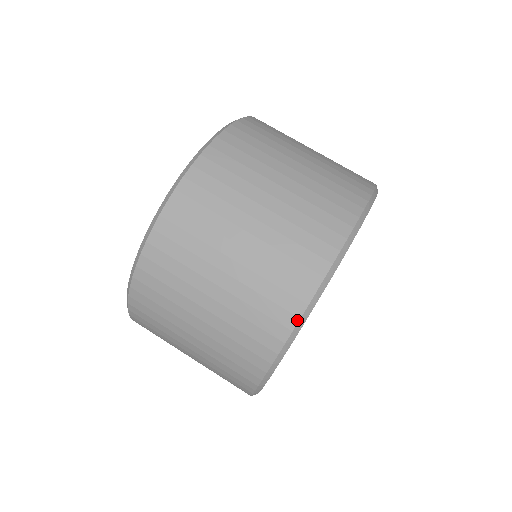
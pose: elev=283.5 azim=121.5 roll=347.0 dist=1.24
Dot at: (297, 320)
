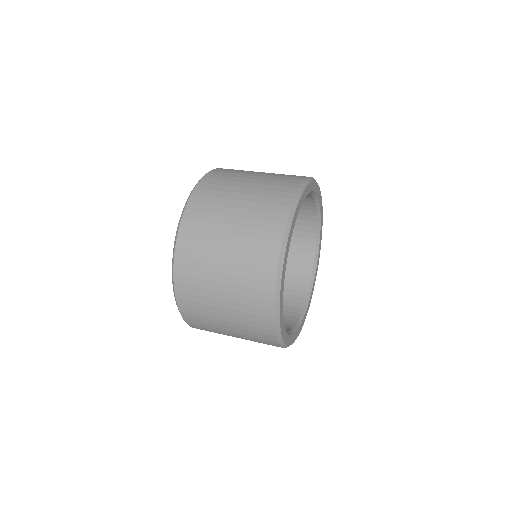
Dot at: (303, 181)
